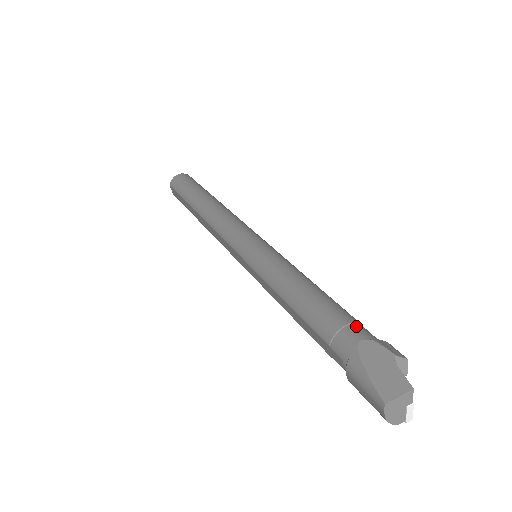
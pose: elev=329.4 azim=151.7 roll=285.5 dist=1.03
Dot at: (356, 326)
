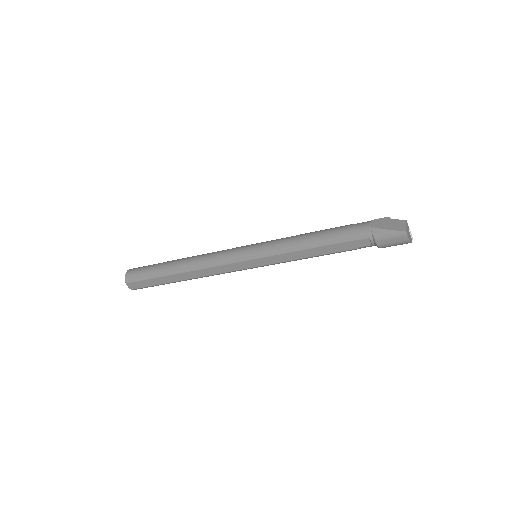
Dot at: (358, 223)
